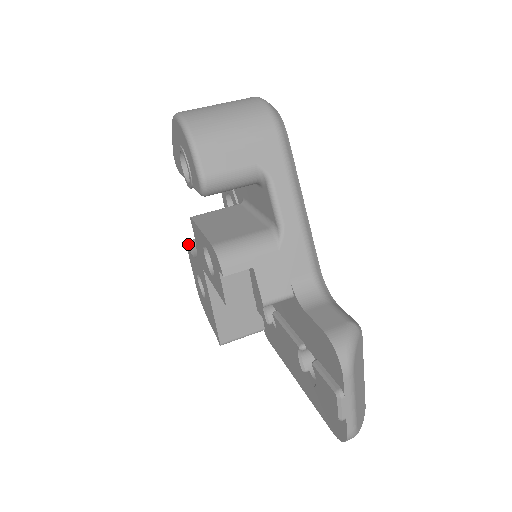
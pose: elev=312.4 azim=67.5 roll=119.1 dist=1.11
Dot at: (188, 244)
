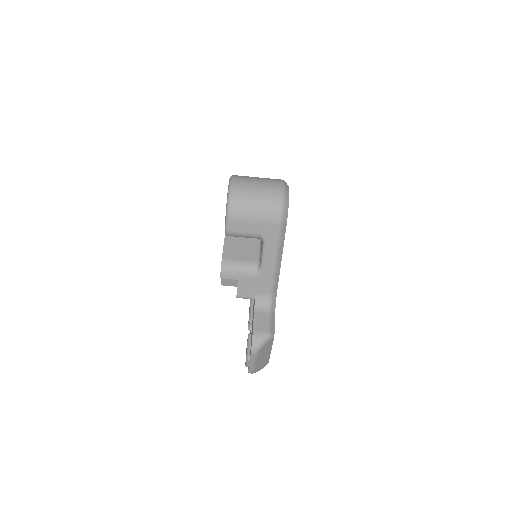
Dot at: occluded
